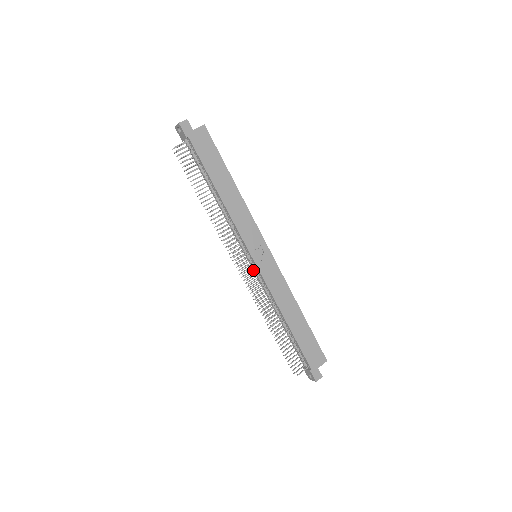
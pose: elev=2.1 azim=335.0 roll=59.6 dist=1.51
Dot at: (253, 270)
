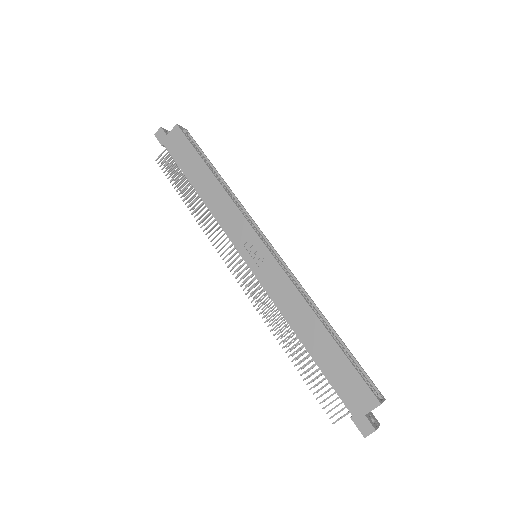
Dot at: occluded
